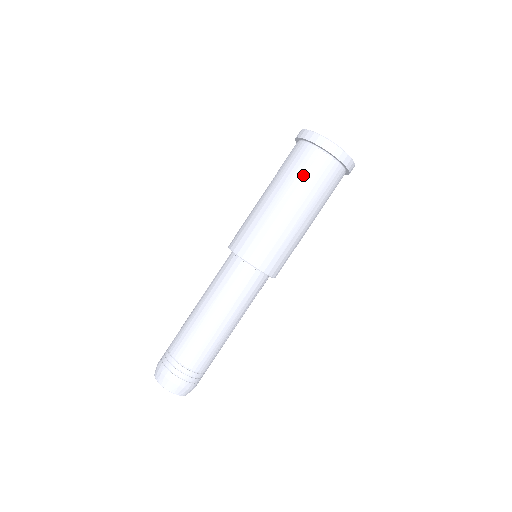
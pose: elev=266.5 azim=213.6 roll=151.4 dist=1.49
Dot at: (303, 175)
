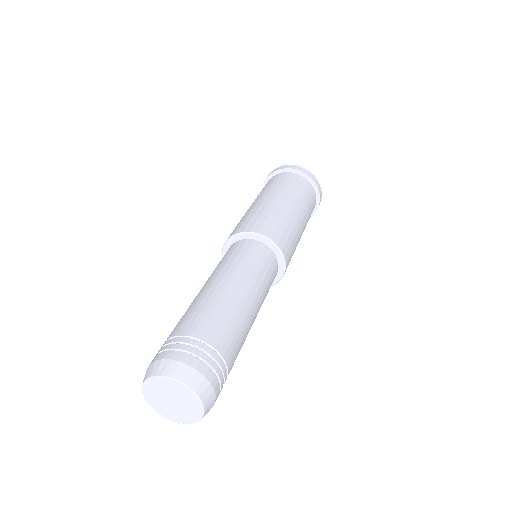
Dot at: (292, 186)
